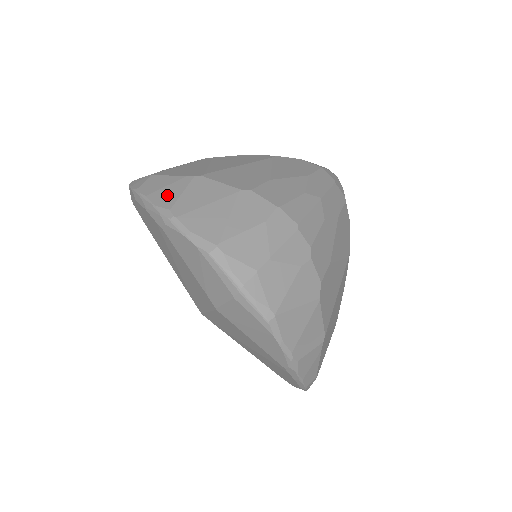
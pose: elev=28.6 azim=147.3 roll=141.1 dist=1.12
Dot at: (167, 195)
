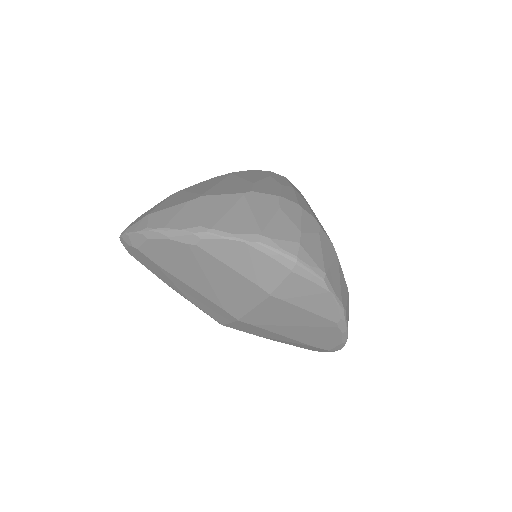
Dot at: (185, 219)
